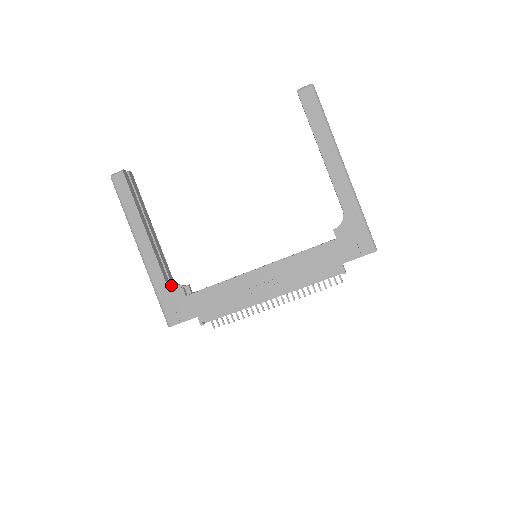
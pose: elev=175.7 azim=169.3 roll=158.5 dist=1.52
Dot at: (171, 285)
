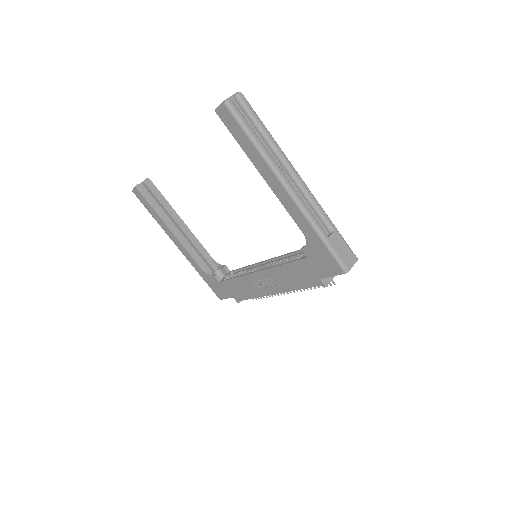
Dot at: (211, 267)
